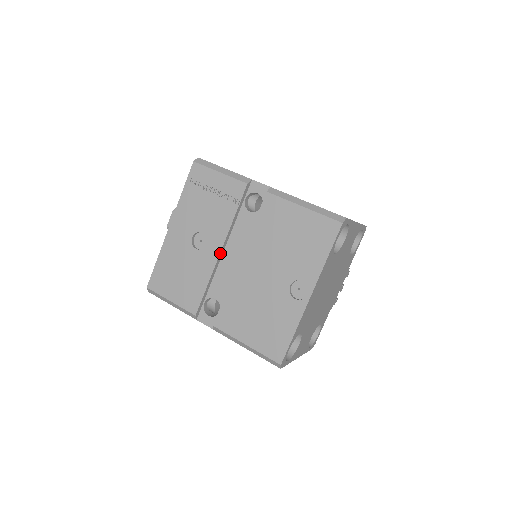
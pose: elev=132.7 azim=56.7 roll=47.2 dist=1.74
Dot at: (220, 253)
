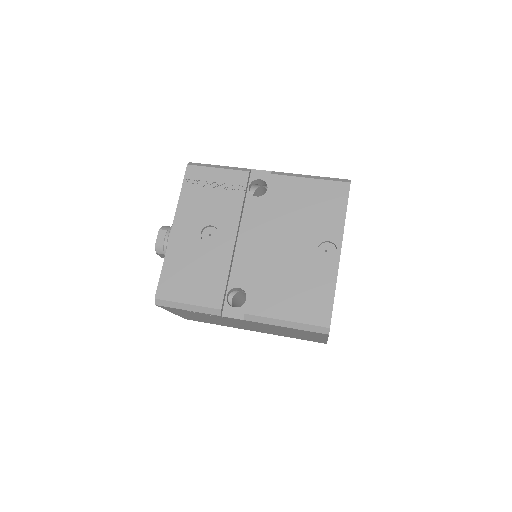
Dot at: (235, 240)
